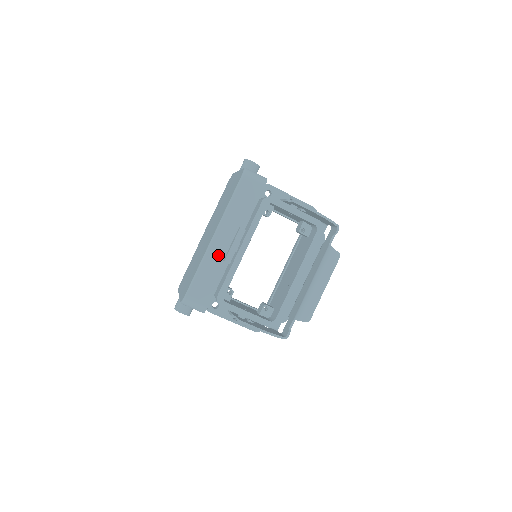
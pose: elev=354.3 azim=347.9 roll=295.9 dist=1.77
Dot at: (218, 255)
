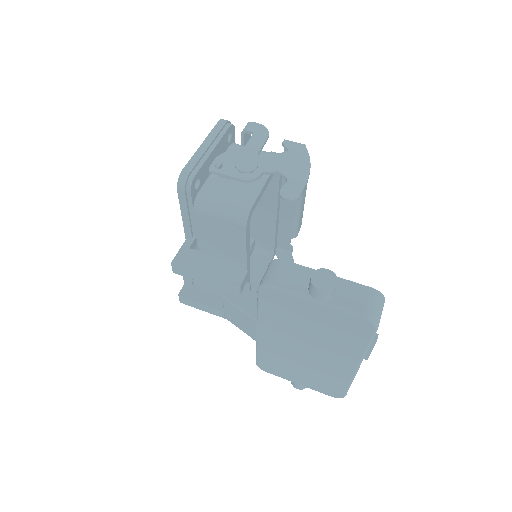
Dot at: occluded
